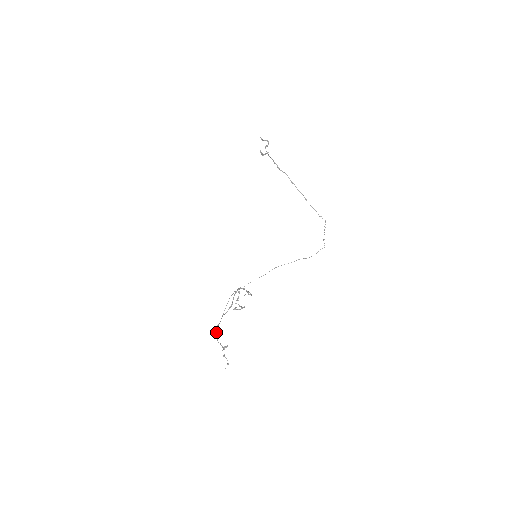
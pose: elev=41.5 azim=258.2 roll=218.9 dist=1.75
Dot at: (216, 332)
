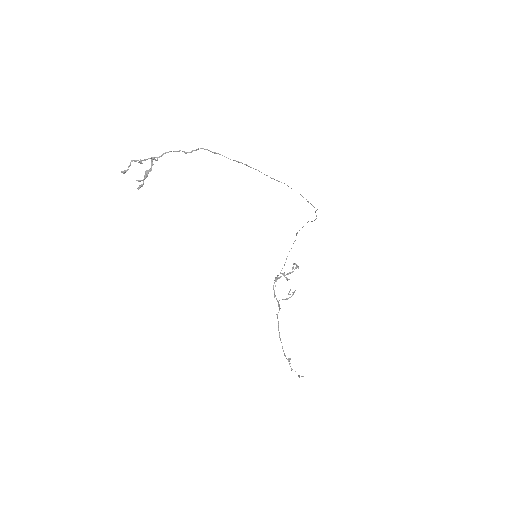
Dot at: occluded
